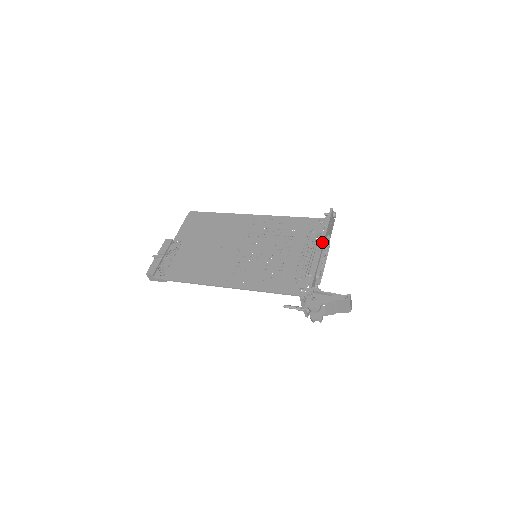
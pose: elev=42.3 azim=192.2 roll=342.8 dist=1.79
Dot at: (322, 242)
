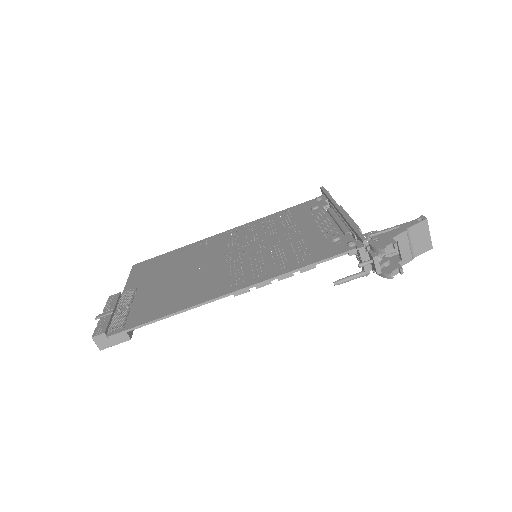
Dot at: (337, 206)
